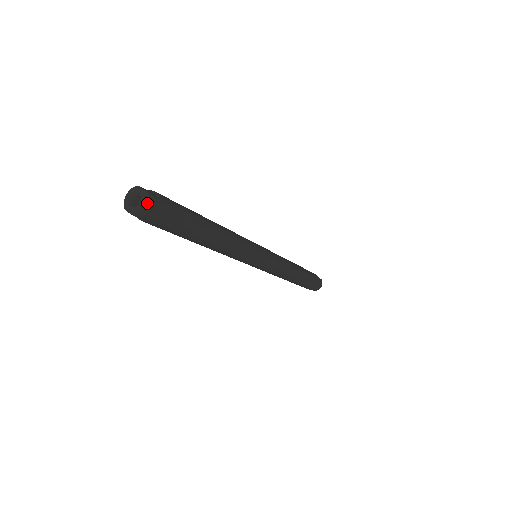
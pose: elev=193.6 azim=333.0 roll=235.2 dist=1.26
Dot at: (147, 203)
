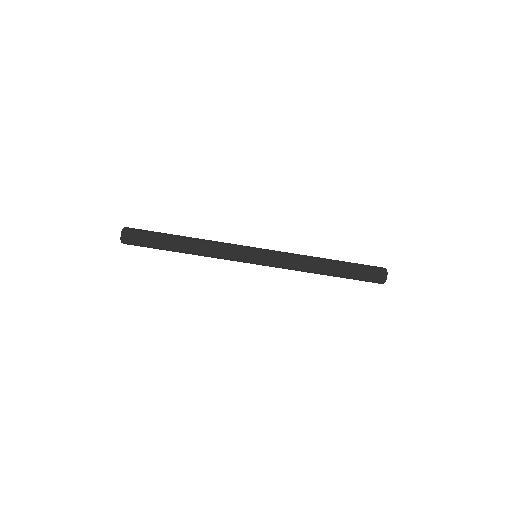
Dot at: (124, 228)
